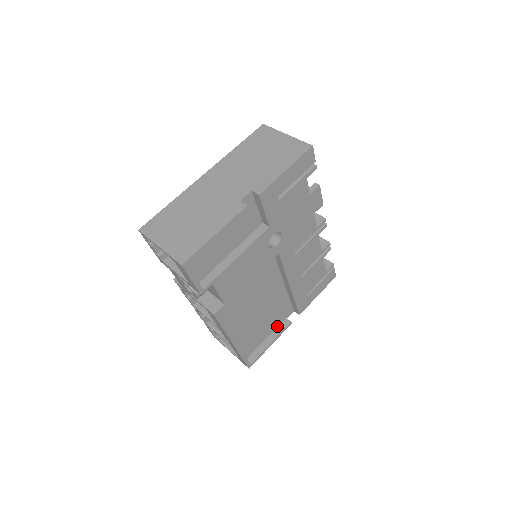
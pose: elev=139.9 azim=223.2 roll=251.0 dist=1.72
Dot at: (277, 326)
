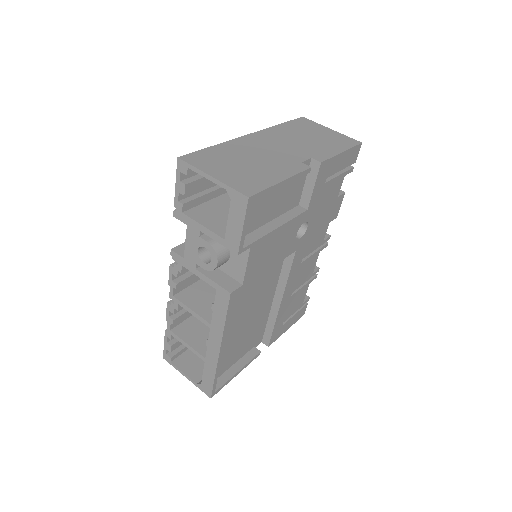
Dot at: (245, 354)
